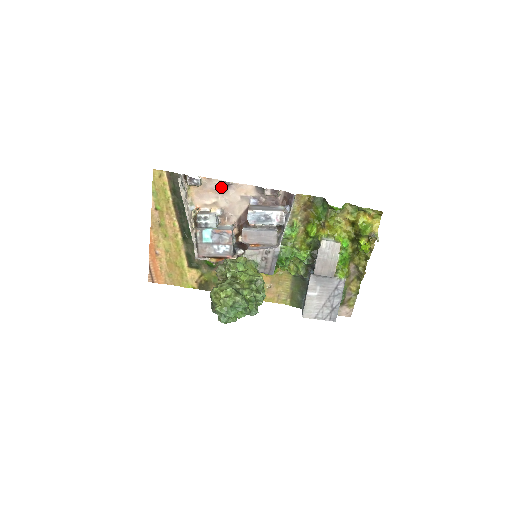
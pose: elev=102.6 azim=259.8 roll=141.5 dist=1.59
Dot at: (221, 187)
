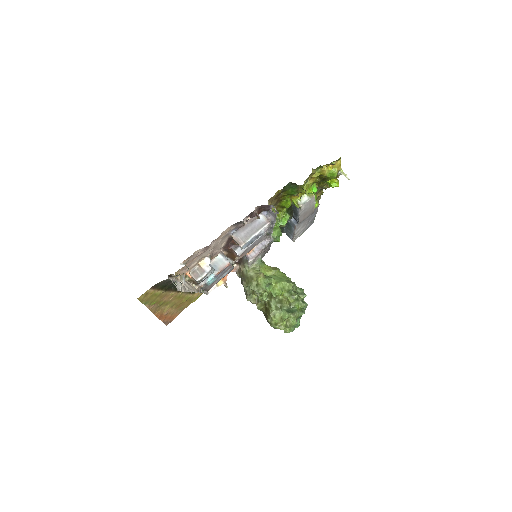
Dot at: (202, 250)
